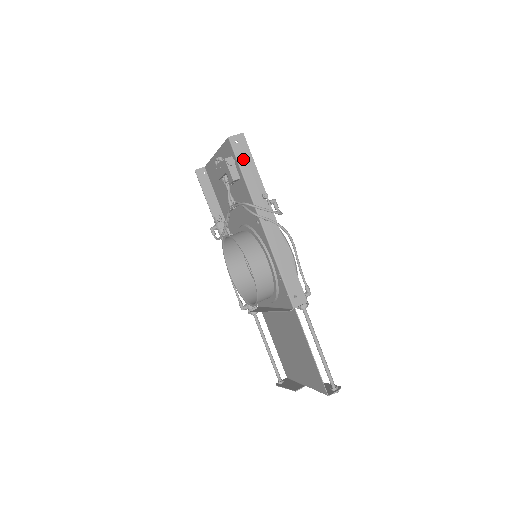
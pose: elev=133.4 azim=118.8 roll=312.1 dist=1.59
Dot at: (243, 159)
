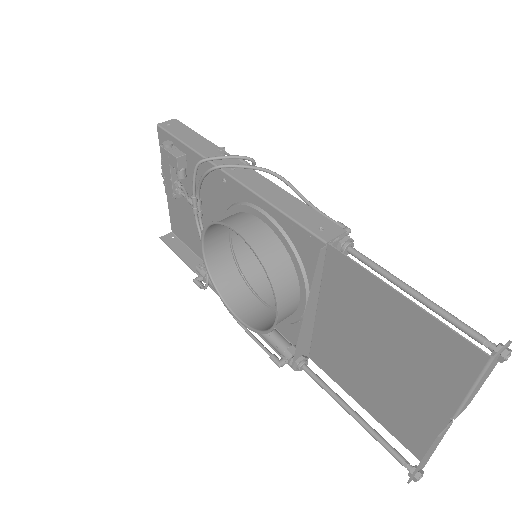
Dot at: (181, 134)
